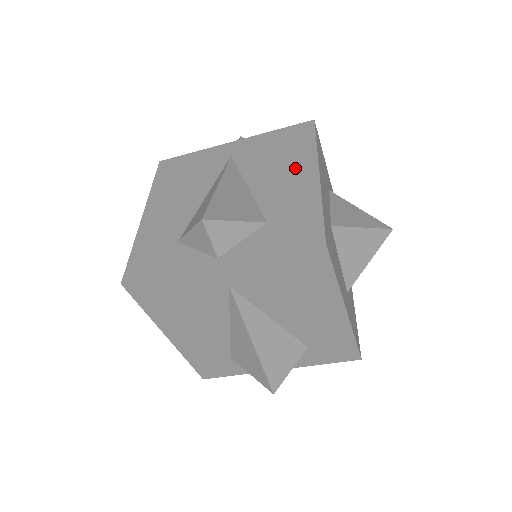
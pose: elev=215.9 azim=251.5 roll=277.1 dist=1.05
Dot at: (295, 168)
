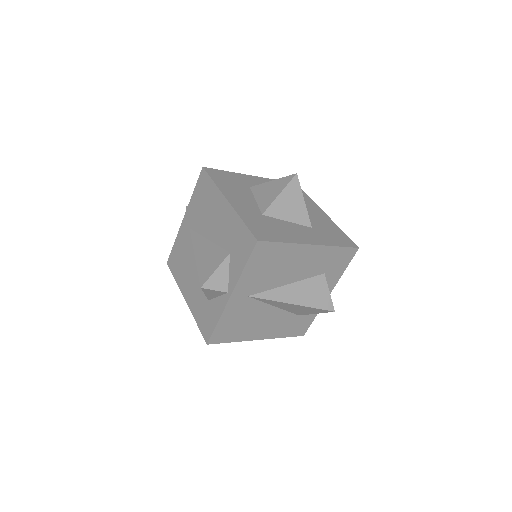
Dot at: occluded
